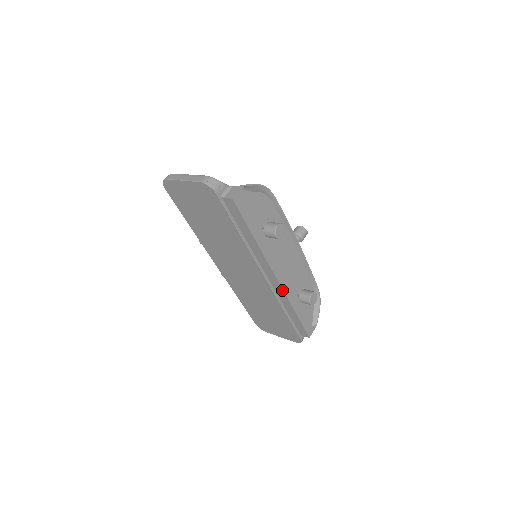
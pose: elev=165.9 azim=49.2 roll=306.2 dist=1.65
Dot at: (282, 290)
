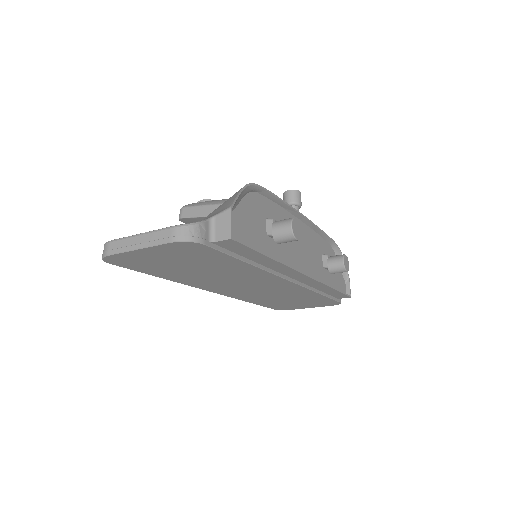
Dot at: (315, 281)
